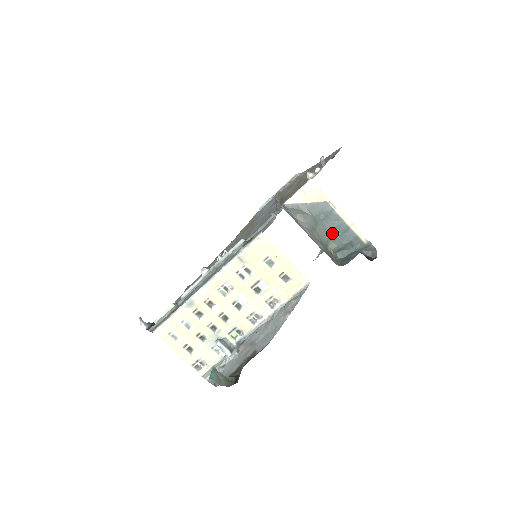
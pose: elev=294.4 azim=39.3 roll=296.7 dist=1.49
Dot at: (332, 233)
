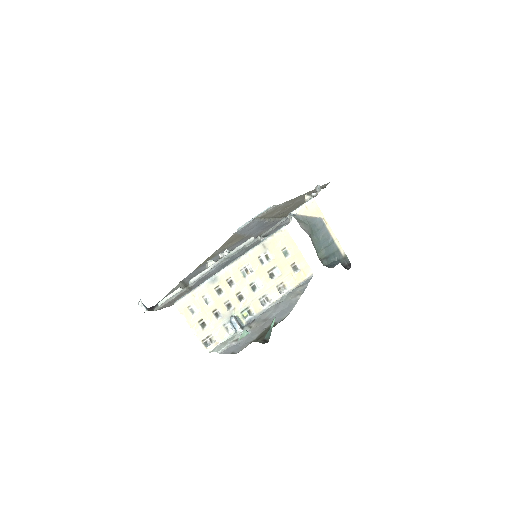
Dot at: (321, 243)
